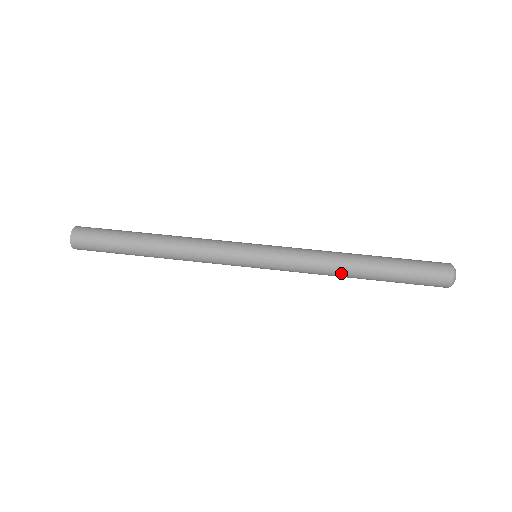
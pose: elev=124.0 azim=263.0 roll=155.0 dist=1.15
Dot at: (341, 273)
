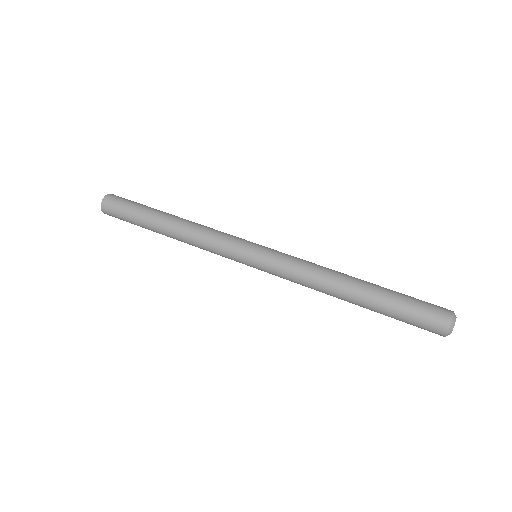
Dot at: (336, 280)
